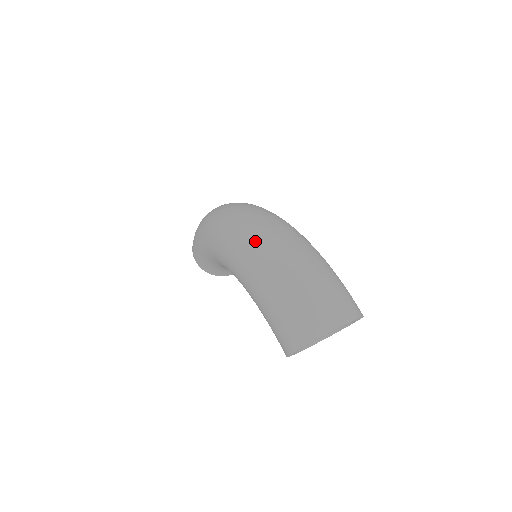
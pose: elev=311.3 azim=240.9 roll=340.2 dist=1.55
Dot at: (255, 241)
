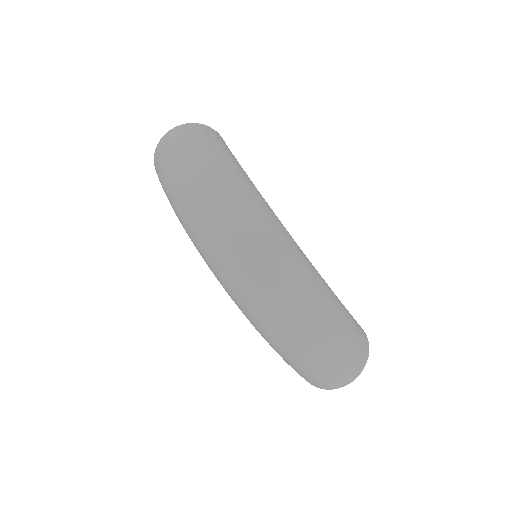
Dot at: (268, 321)
